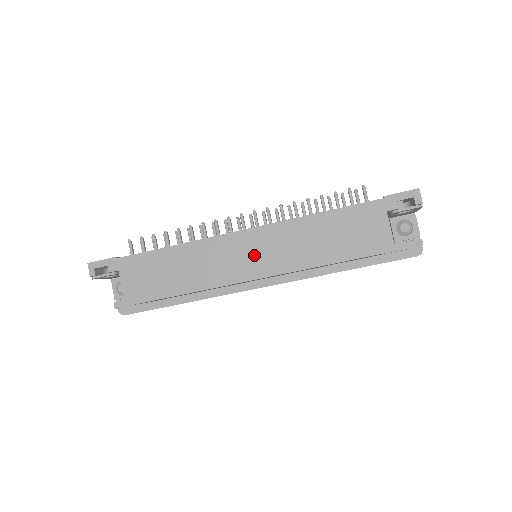
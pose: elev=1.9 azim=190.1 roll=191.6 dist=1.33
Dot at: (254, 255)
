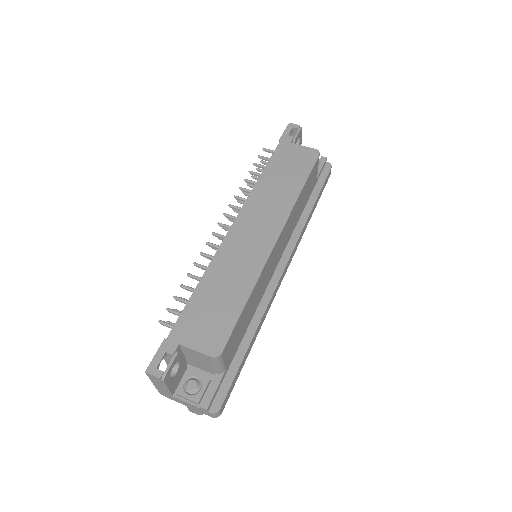
Dot at: (258, 228)
